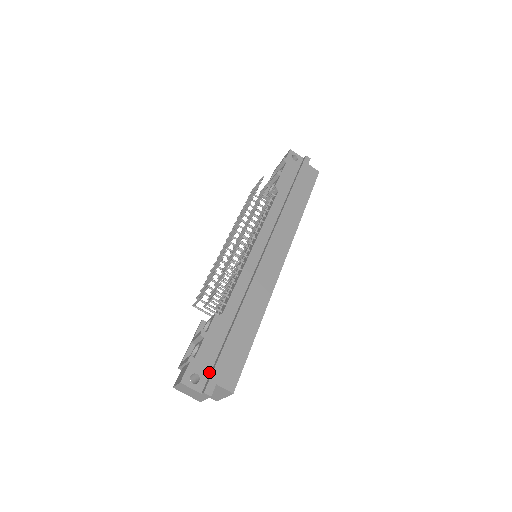
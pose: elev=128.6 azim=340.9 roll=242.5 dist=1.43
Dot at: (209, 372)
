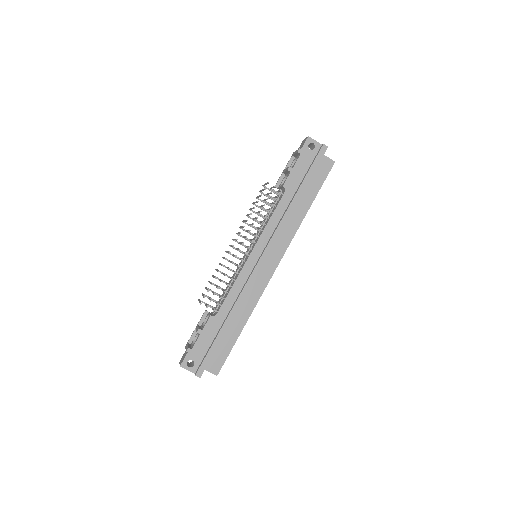
Dot at: (202, 359)
